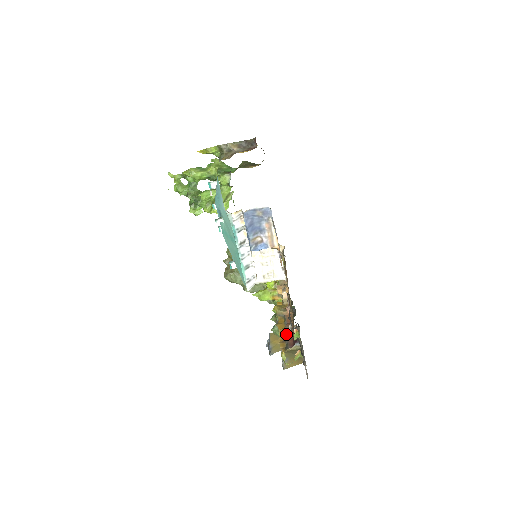
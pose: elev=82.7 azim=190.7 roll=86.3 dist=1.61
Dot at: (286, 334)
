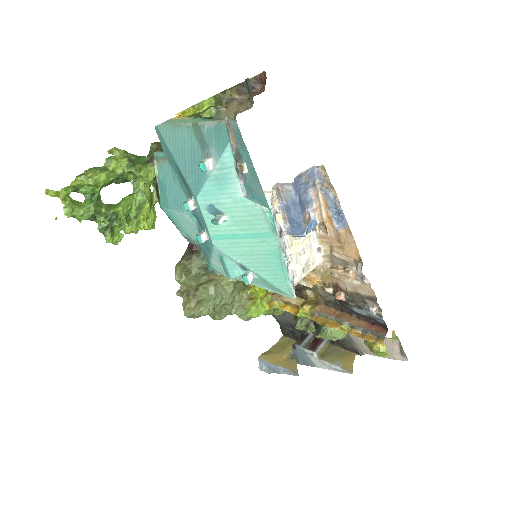
Dot at: (354, 326)
